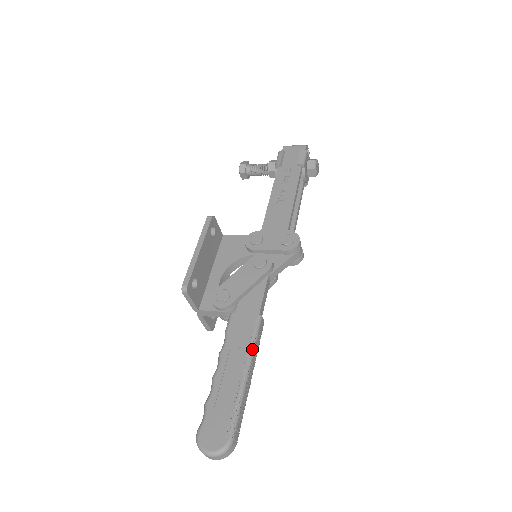
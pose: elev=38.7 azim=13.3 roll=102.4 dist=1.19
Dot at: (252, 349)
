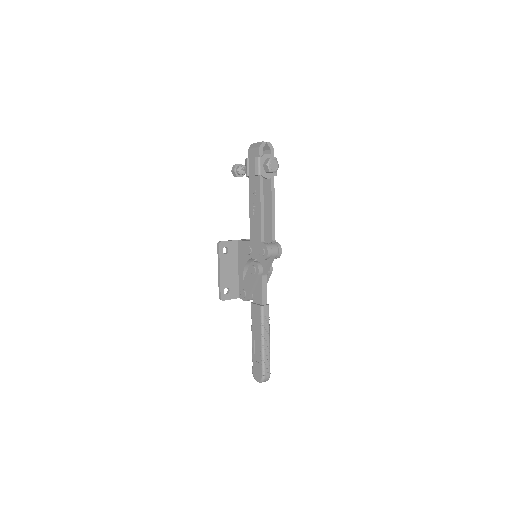
Dot at: (262, 328)
